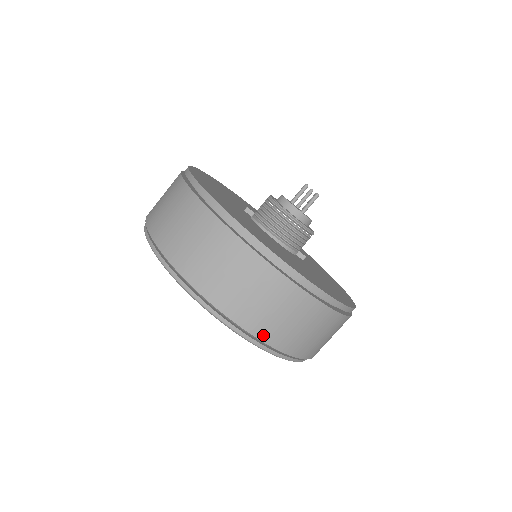
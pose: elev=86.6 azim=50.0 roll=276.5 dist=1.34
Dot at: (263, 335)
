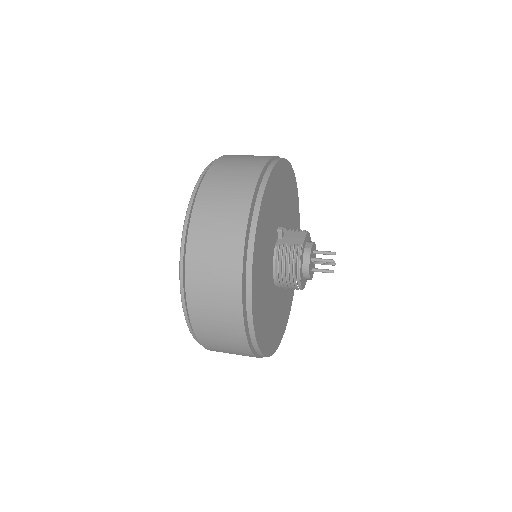
Dot at: (205, 345)
